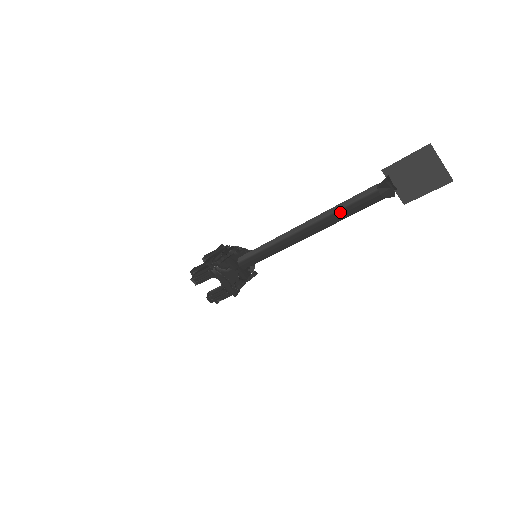
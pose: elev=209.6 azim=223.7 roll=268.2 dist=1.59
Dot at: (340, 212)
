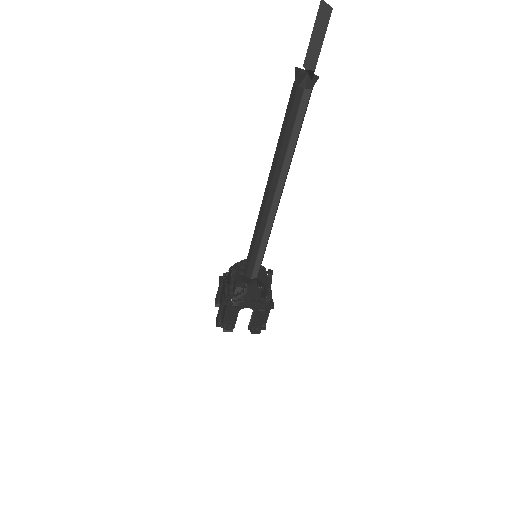
Dot at: (280, 136)
